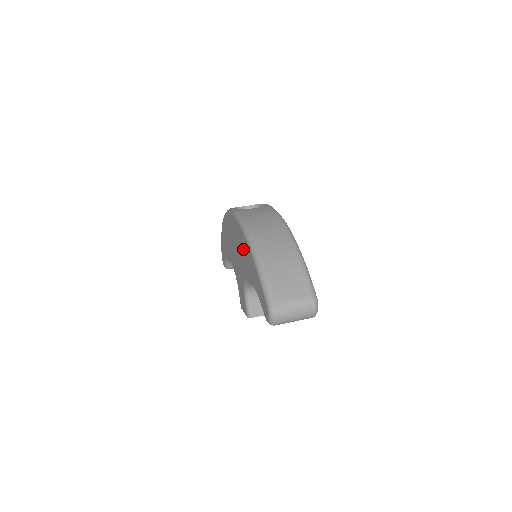
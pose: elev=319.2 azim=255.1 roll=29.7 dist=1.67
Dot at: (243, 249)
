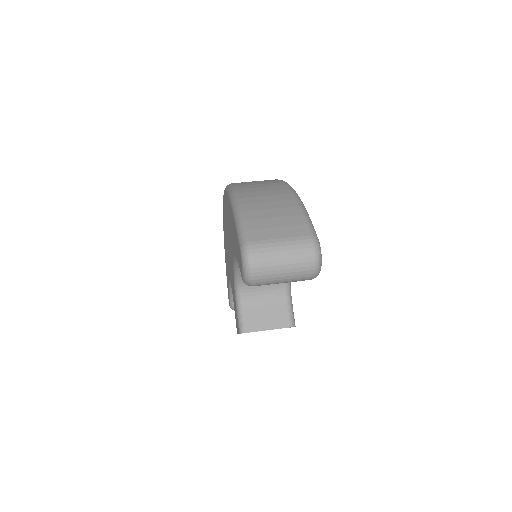
Dot at: (228, 219)
